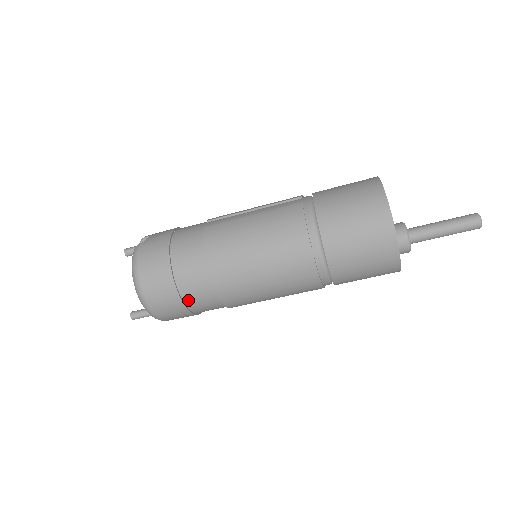
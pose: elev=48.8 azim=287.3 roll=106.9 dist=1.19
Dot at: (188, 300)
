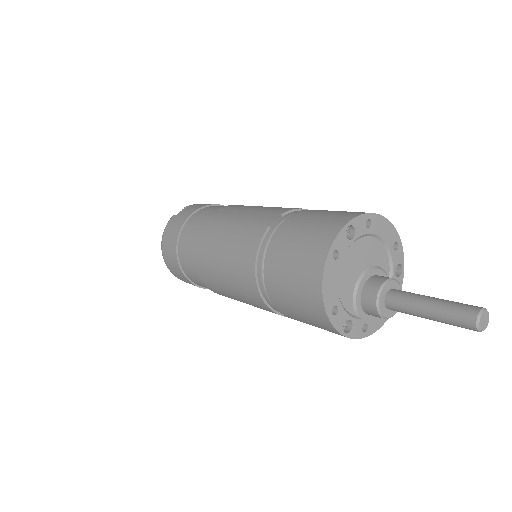
Dot at: (193, 280)
